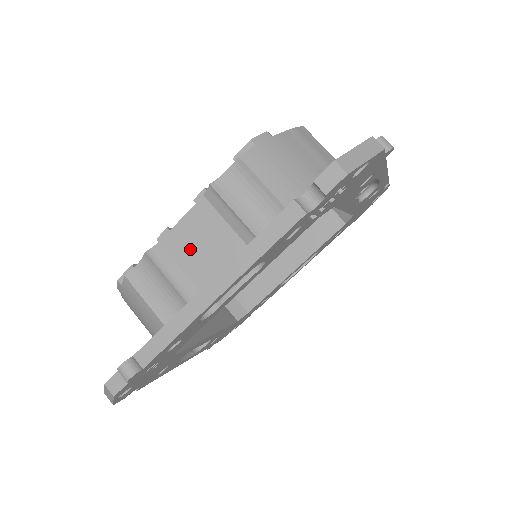
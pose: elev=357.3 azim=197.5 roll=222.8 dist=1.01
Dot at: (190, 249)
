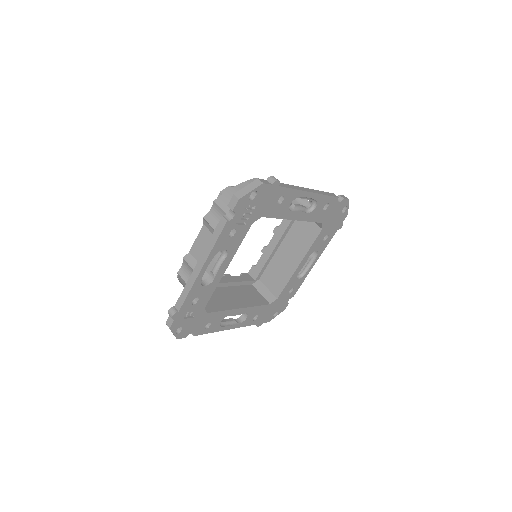
Dot at: (201, 252)
